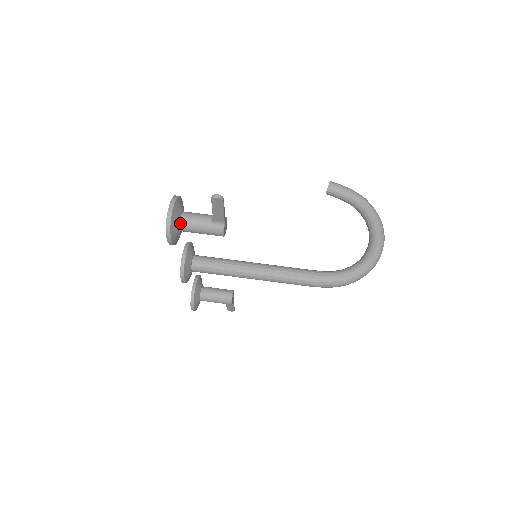
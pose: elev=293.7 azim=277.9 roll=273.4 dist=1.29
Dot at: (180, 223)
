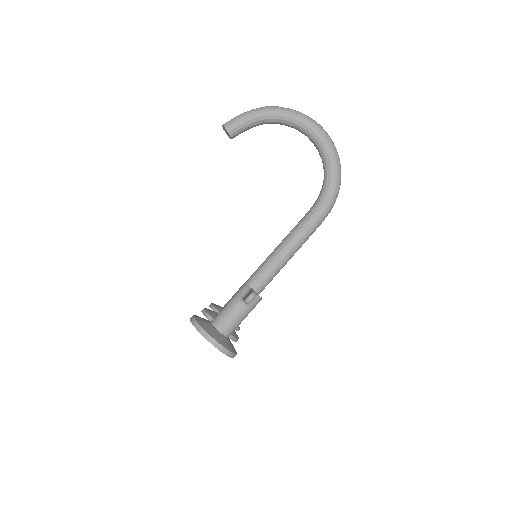
Dot at: (225, 336)
